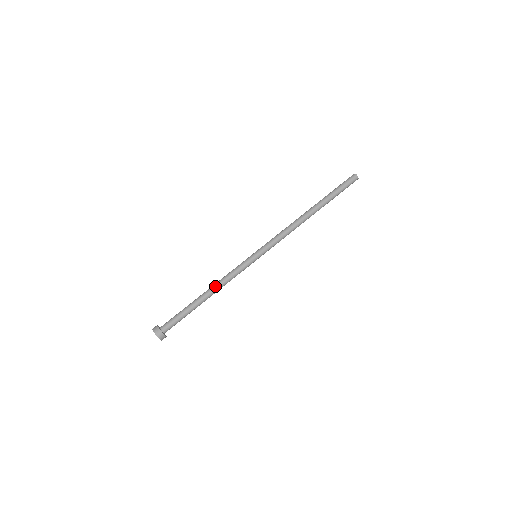
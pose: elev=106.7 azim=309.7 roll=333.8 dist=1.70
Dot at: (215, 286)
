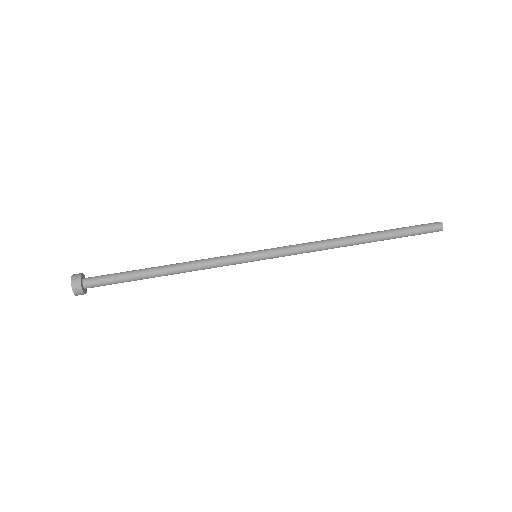
Dot at: (182, 267)
